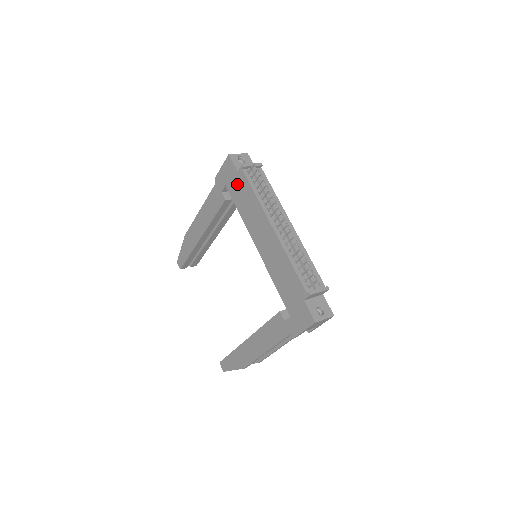
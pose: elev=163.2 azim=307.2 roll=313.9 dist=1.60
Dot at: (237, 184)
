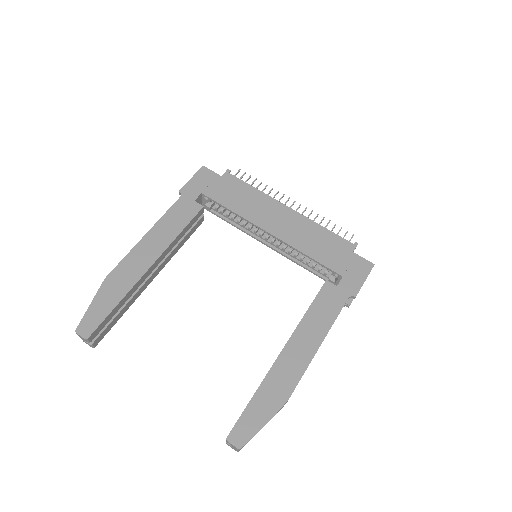
Dot at: (223, 186)
